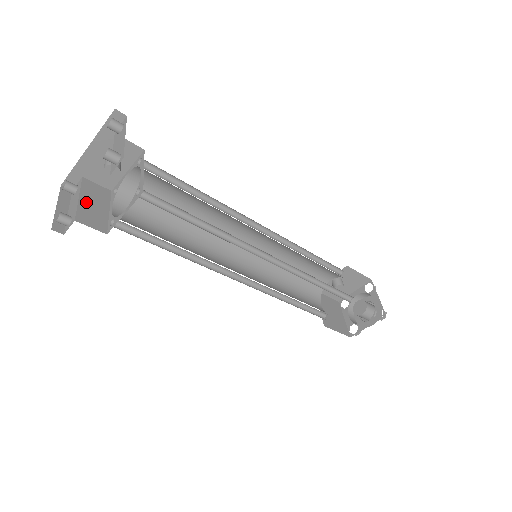
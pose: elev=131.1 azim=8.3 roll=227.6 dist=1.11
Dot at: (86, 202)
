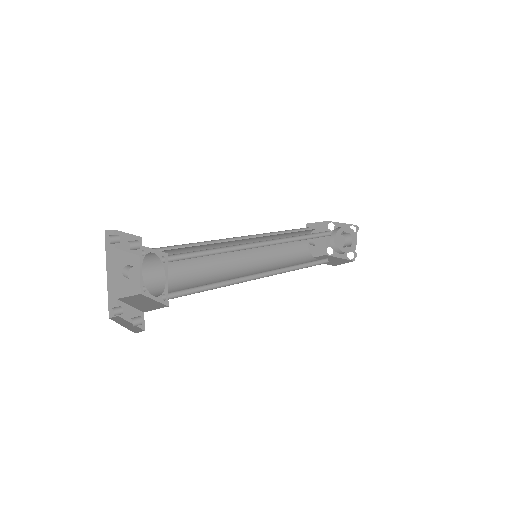
Dot at: (137, 304)
